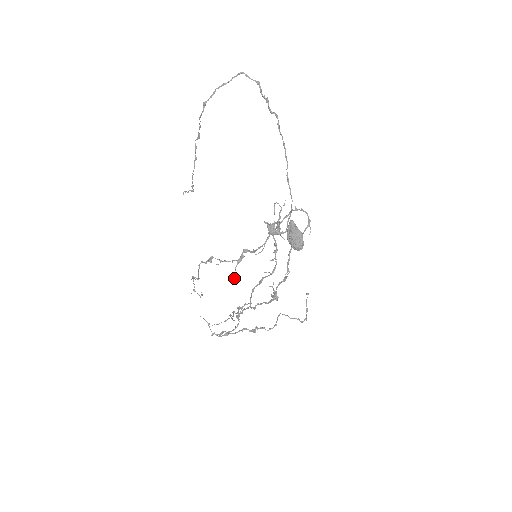
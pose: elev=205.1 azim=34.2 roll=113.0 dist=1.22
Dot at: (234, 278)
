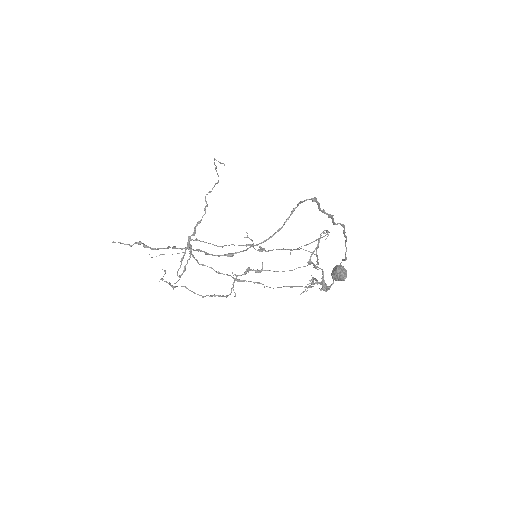
Dot at: occluded
